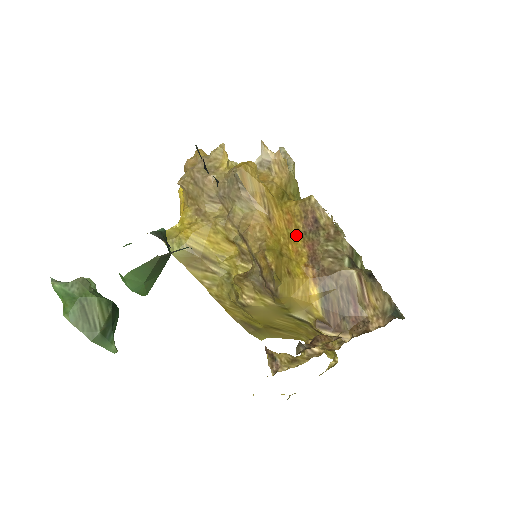
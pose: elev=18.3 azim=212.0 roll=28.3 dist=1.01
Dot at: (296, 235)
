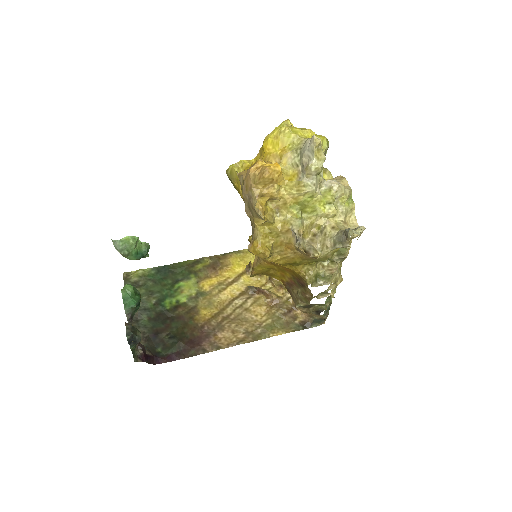
Dot at: (288, 274)
